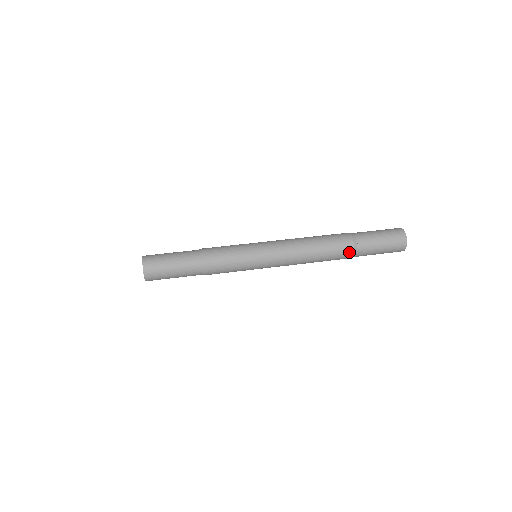
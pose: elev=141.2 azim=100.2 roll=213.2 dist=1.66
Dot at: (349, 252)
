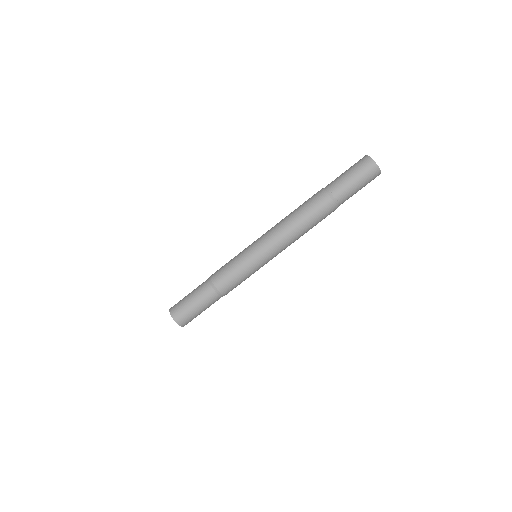
Dot at: occluded
